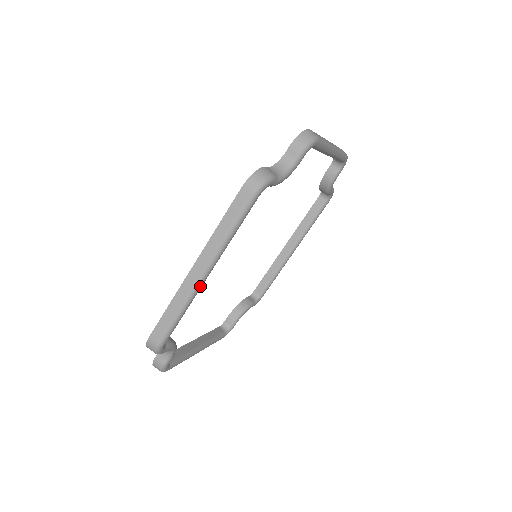
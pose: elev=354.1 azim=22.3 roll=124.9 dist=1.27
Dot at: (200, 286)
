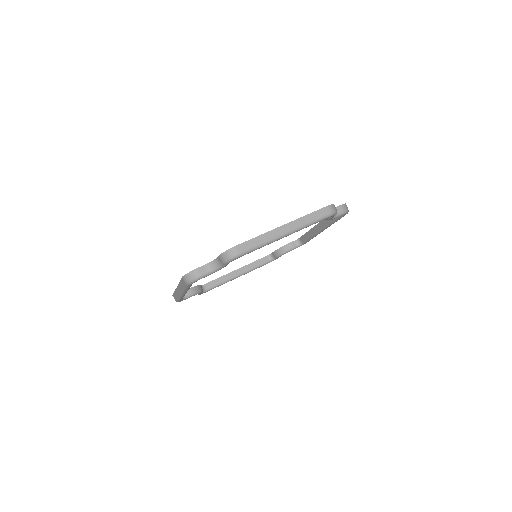
Dot at: (183, 295)
